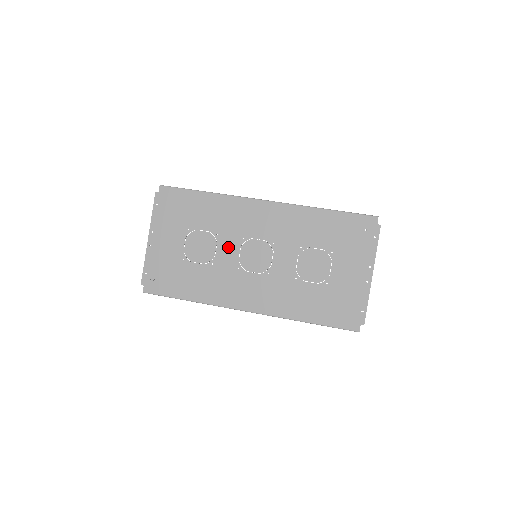
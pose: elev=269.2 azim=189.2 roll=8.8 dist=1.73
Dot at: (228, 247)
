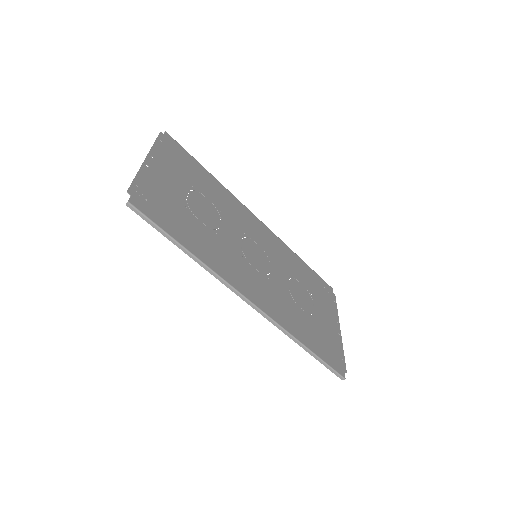
Dot at: (231, 230)
